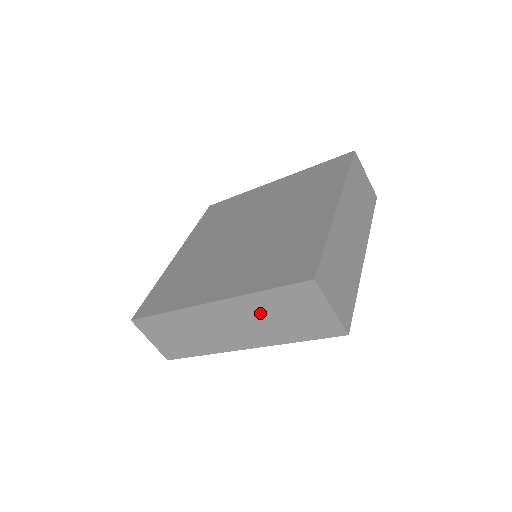
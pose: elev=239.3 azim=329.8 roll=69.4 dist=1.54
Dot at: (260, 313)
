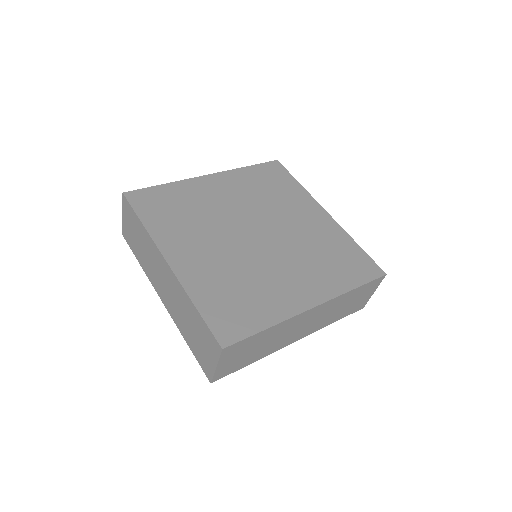
Dot at: (337, 306)
